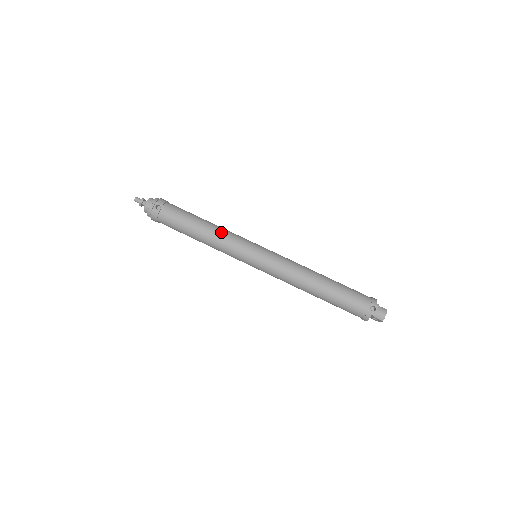
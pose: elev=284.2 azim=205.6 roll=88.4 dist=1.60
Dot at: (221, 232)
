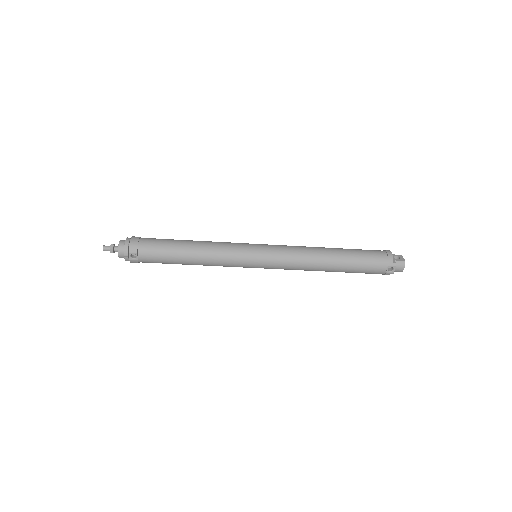
Dot at: (211, 255)
